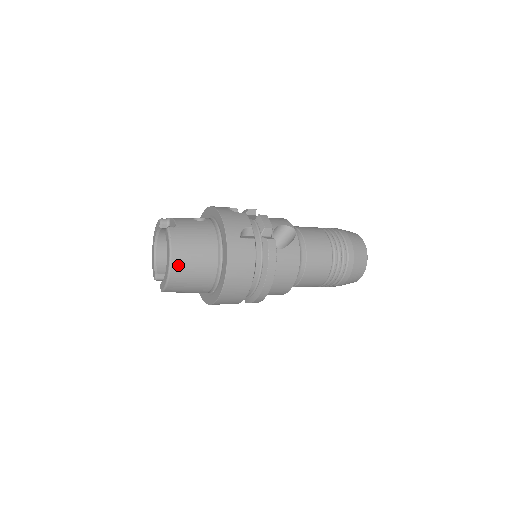
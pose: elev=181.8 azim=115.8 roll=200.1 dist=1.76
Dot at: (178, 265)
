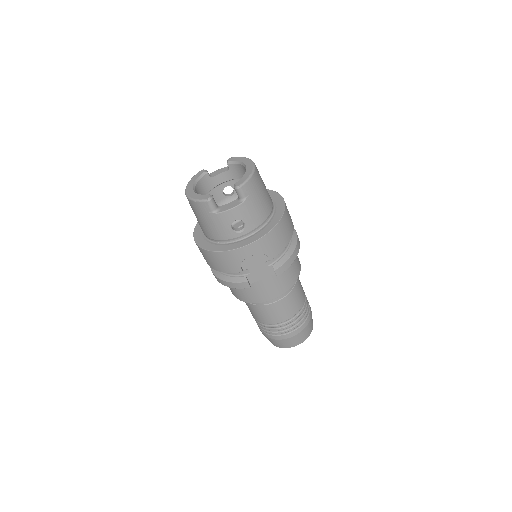
Dot at: (257, 169)
